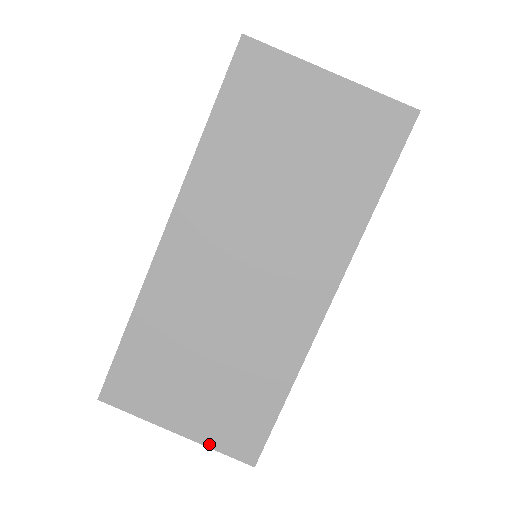
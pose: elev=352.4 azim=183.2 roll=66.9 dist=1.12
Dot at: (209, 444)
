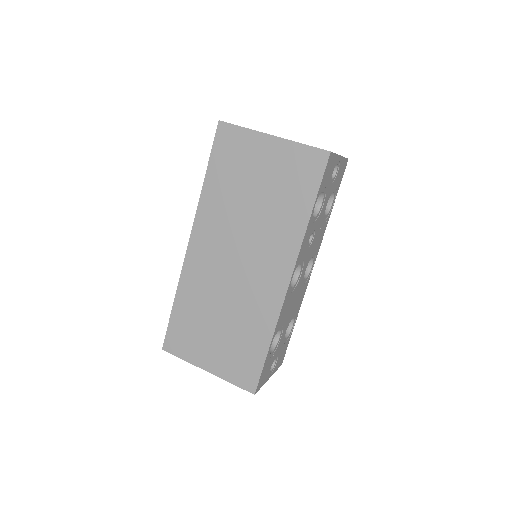
Dot at: (226, 378)
